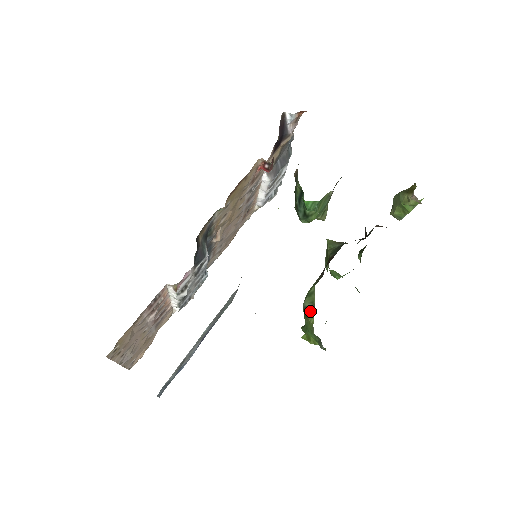
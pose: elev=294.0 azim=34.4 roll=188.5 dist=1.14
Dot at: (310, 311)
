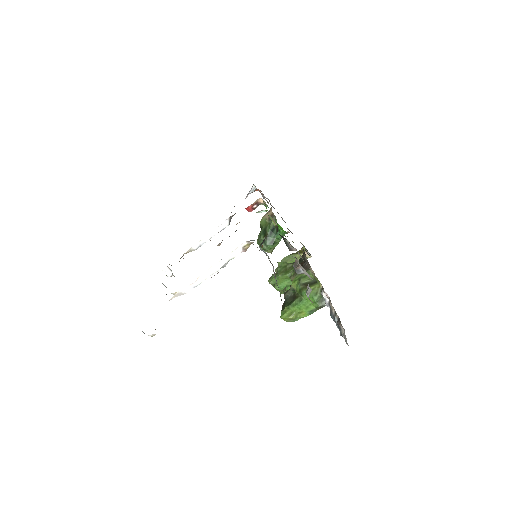
Dot at: (311, 283)
